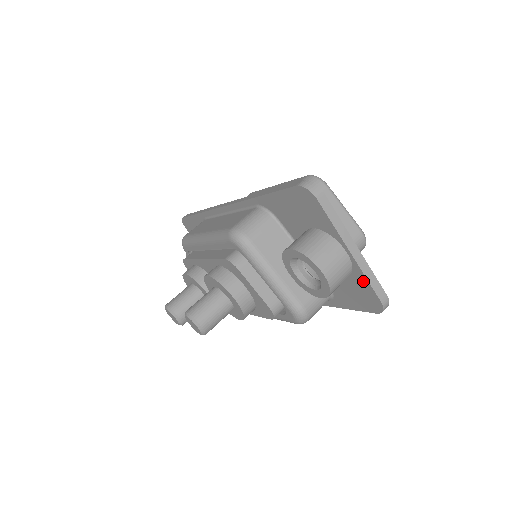
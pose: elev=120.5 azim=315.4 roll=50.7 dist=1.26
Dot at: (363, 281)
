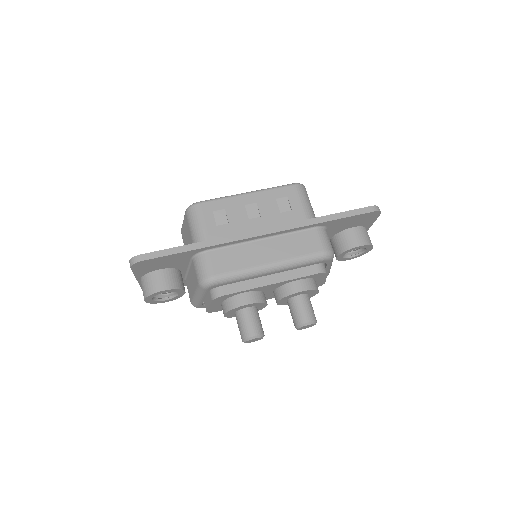
Dot at: occluded
